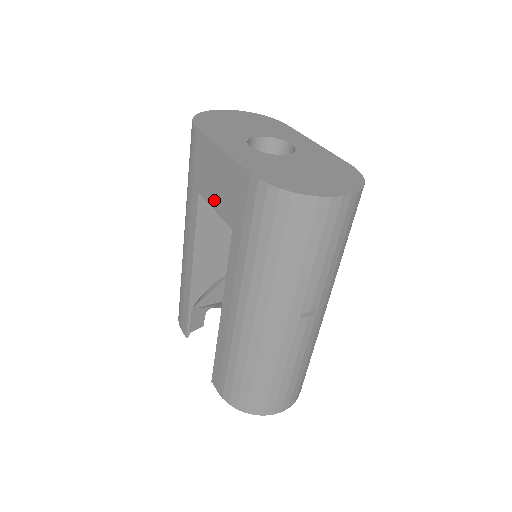
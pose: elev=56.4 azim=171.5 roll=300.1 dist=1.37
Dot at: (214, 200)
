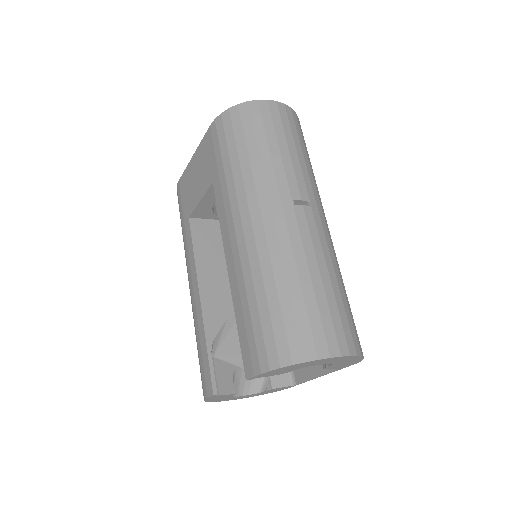
Dot at: (198, 195)
